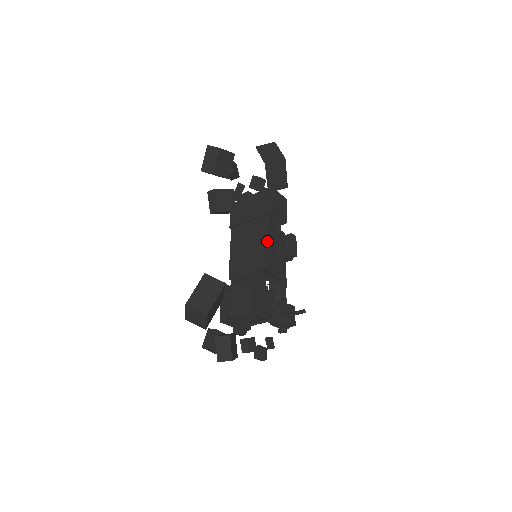
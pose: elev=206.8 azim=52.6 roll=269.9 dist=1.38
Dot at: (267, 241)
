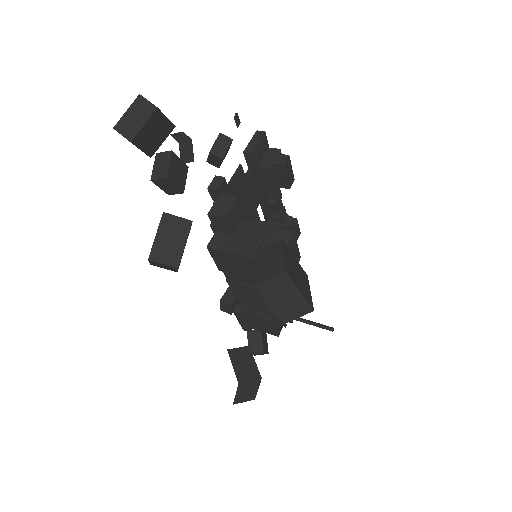
Dot at: occluded
